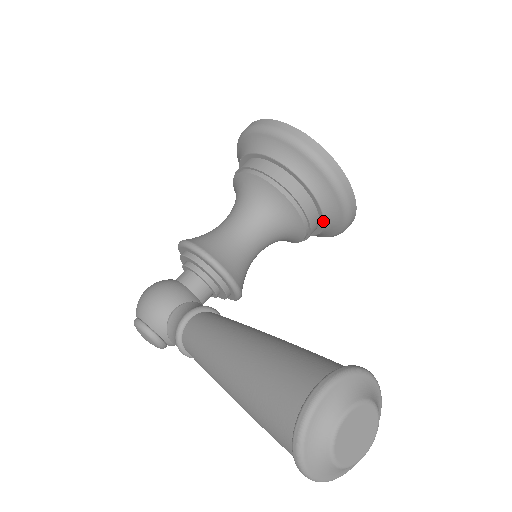
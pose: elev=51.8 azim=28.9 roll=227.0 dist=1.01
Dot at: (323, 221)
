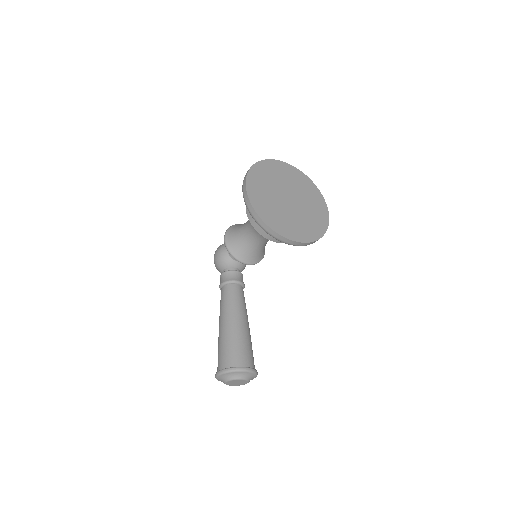
Dot at: occluded
